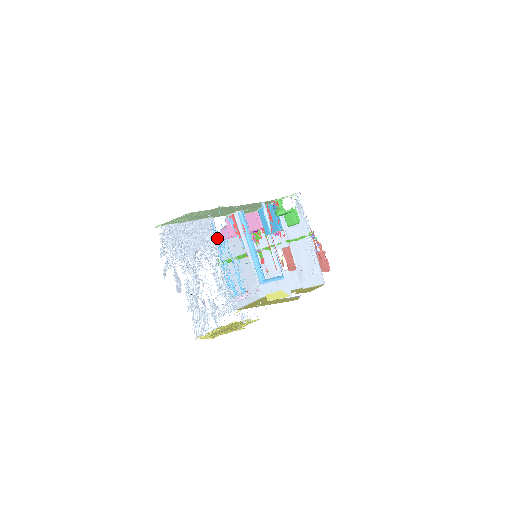
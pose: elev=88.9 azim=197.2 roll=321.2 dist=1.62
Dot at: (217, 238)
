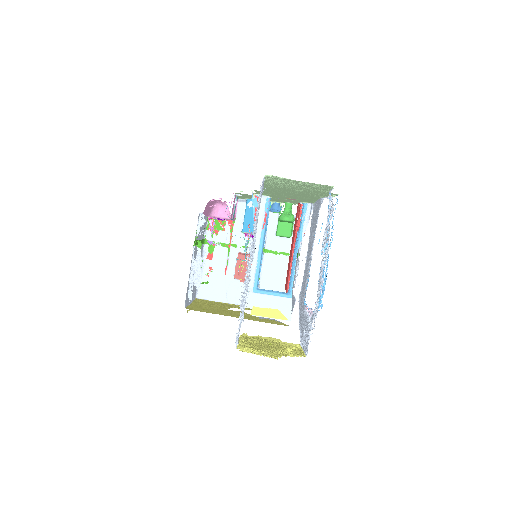
Dot at: (326, 231)
